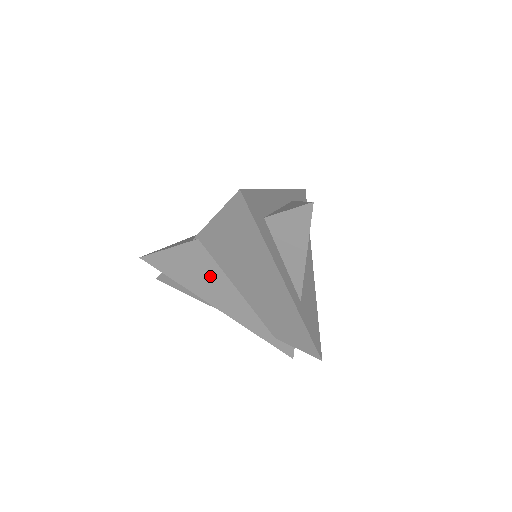
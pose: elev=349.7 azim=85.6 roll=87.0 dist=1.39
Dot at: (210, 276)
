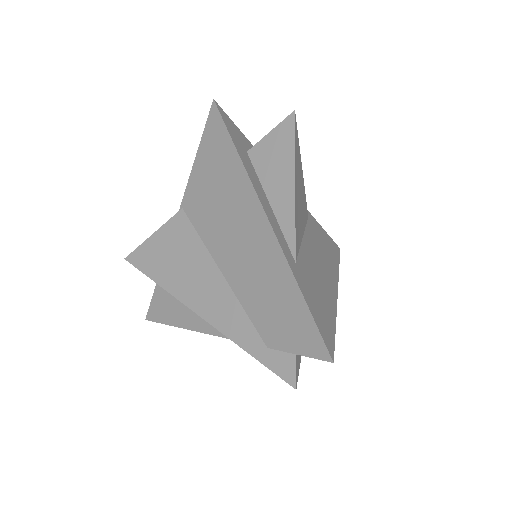
Dot at: (191, 259)
